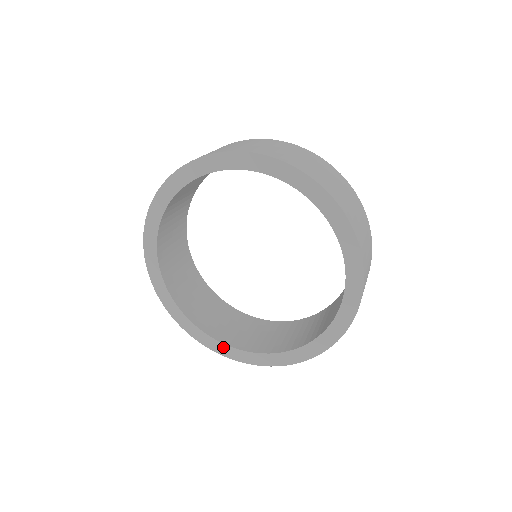
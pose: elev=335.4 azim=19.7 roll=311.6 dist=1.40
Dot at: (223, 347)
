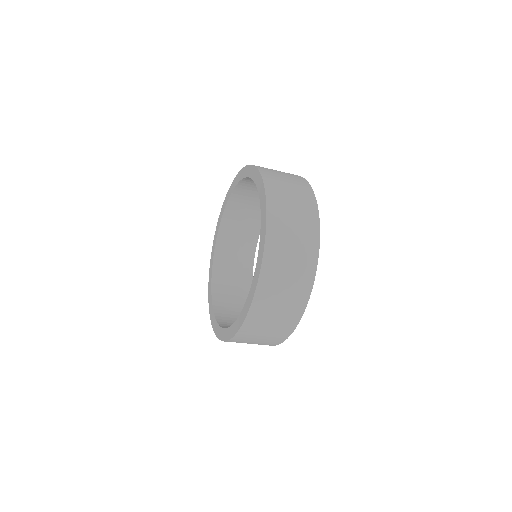
Dot at: (226, 332)
